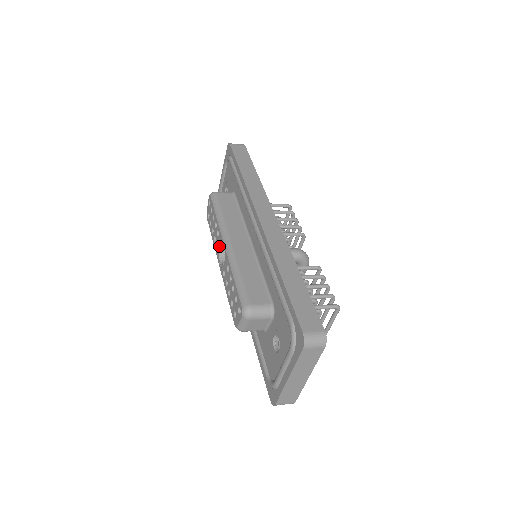
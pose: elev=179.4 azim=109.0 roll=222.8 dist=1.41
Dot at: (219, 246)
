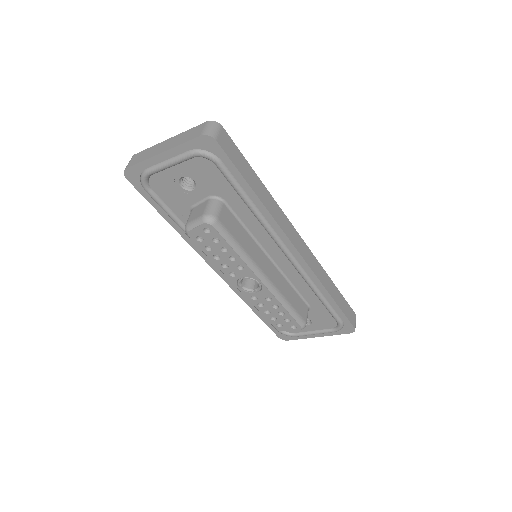
Dot at: (243, 278)
